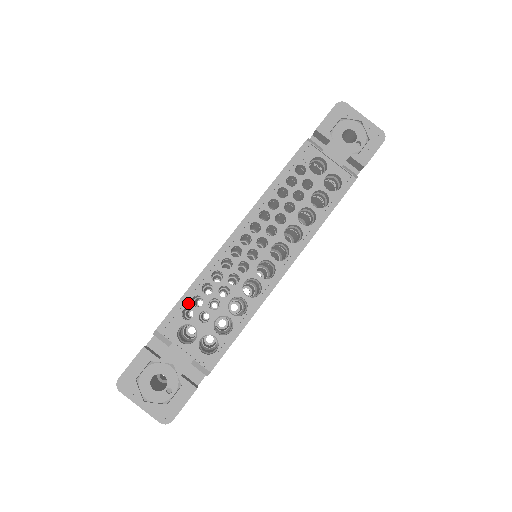
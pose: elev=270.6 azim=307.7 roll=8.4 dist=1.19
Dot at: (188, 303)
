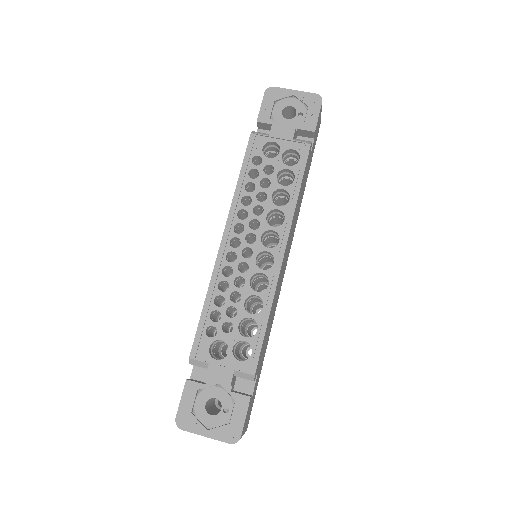
Dot at: (208, 321)
